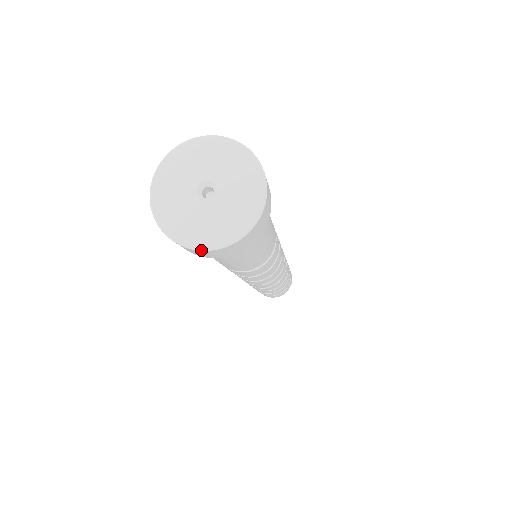
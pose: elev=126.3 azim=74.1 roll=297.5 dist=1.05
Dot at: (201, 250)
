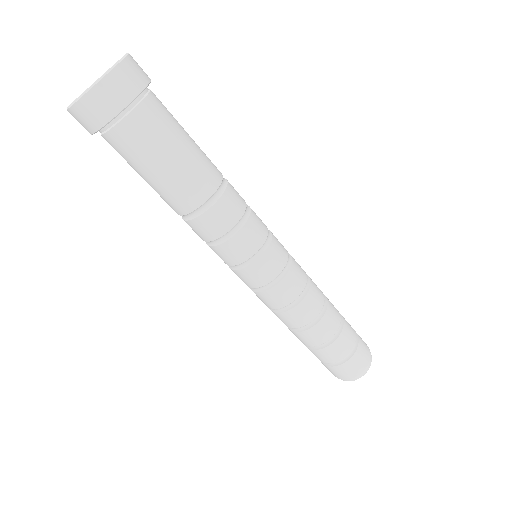
Dot at: (67, 109)
